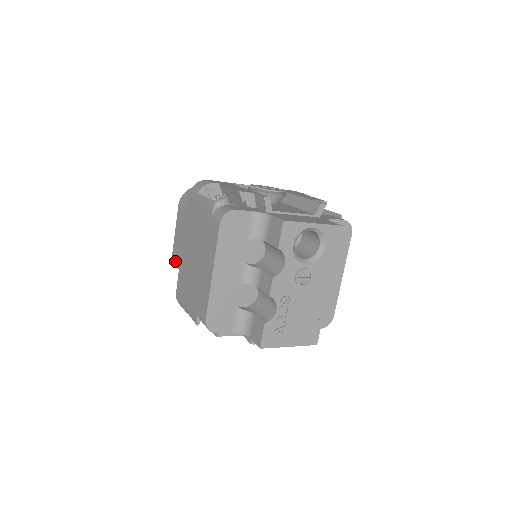
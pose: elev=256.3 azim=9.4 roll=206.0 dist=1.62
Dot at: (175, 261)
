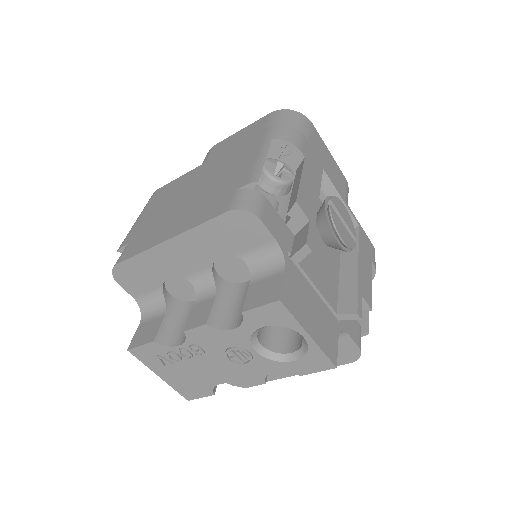
Dot at: (207, 155)
